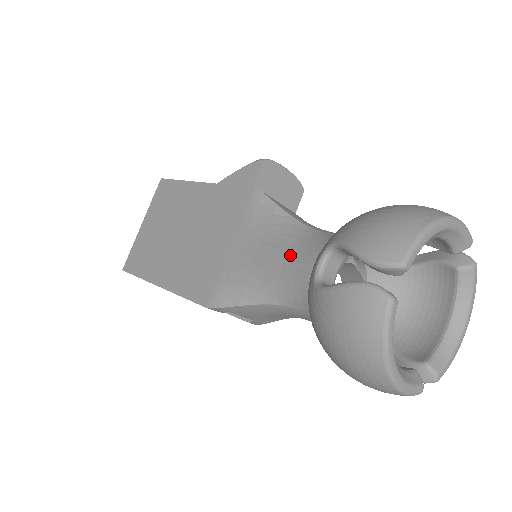
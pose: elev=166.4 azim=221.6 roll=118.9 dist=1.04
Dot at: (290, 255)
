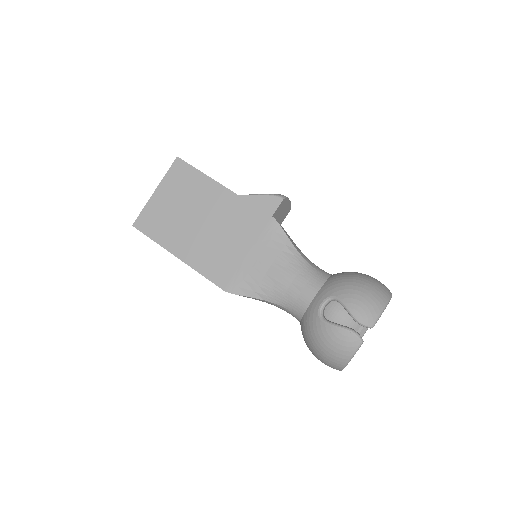
Dot at: (297, 282)
